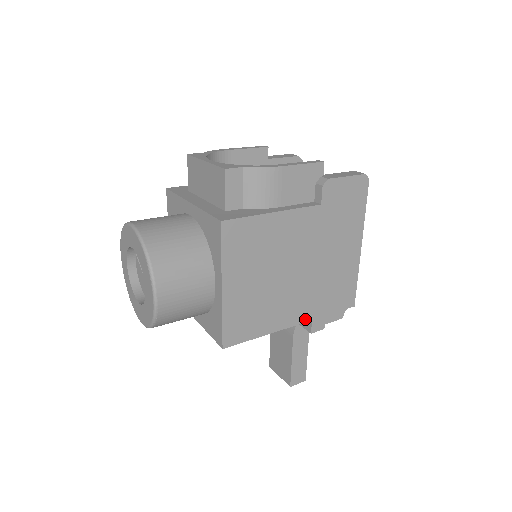
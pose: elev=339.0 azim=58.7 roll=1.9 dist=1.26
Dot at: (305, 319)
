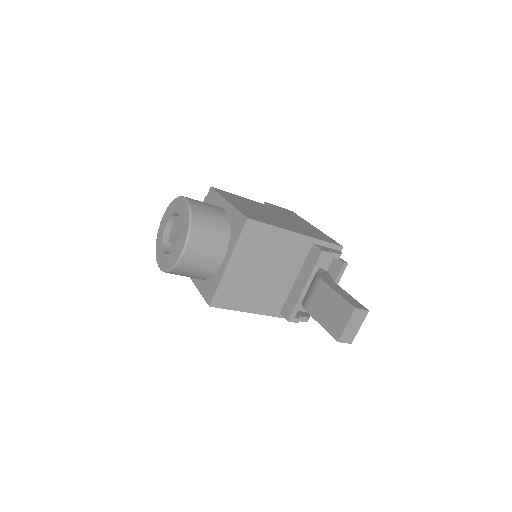
Dot at: (305, 235)
